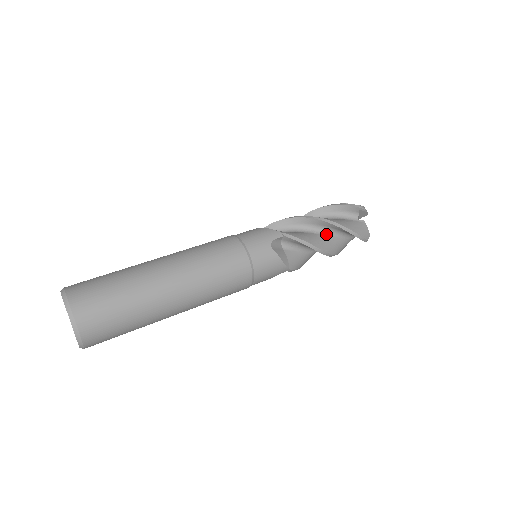
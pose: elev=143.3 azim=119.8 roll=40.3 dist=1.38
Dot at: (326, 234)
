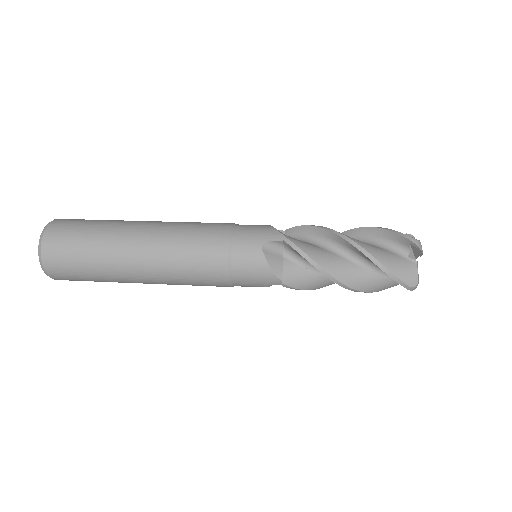
Dot at: (350, 259)
